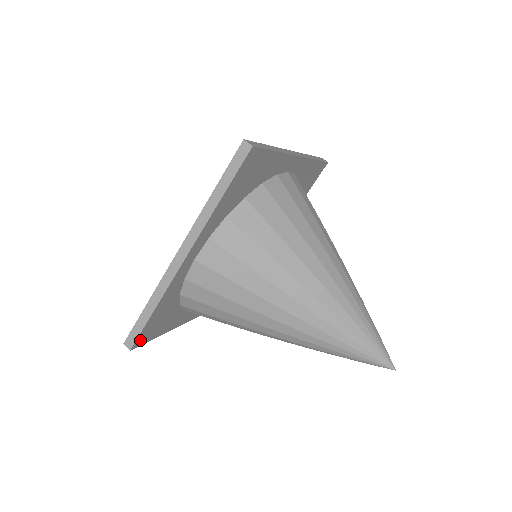
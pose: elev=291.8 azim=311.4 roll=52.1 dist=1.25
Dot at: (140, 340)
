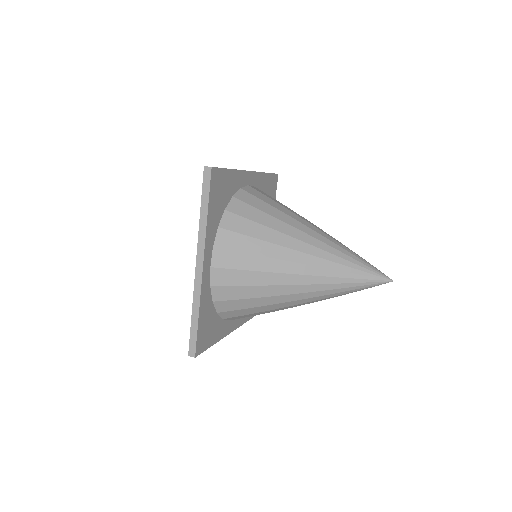
Dot at: (199, 347)
